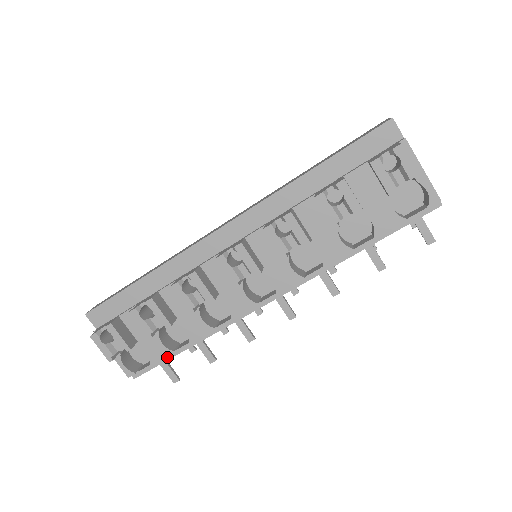
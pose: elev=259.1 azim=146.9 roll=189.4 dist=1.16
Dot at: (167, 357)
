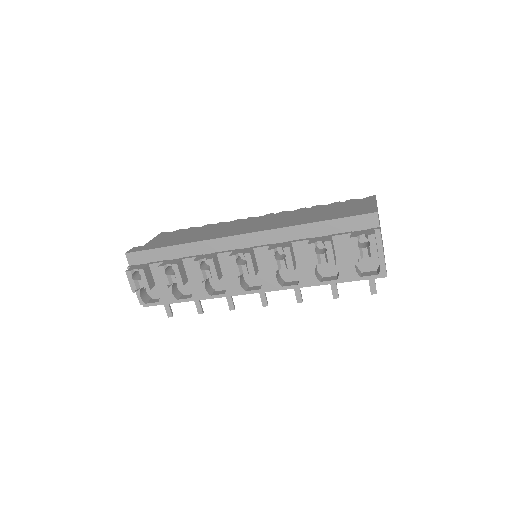
Dot at: (172, 301)
